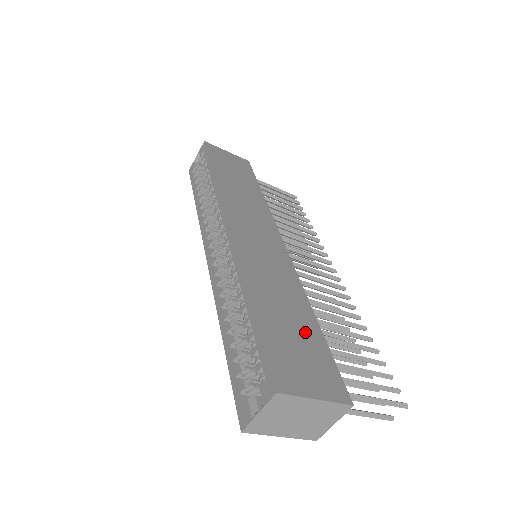
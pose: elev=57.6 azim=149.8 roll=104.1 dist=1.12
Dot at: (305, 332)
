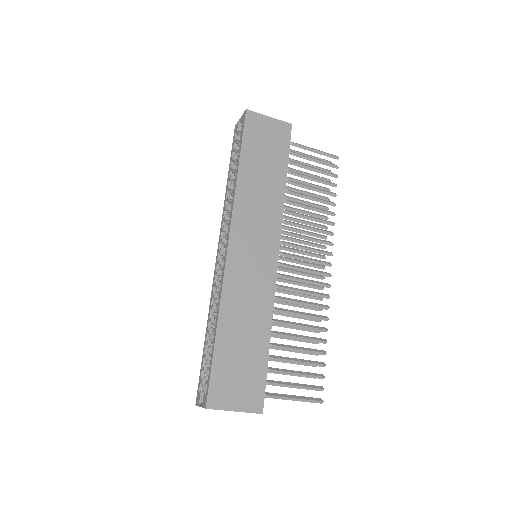
Dot at: (253, 354)
